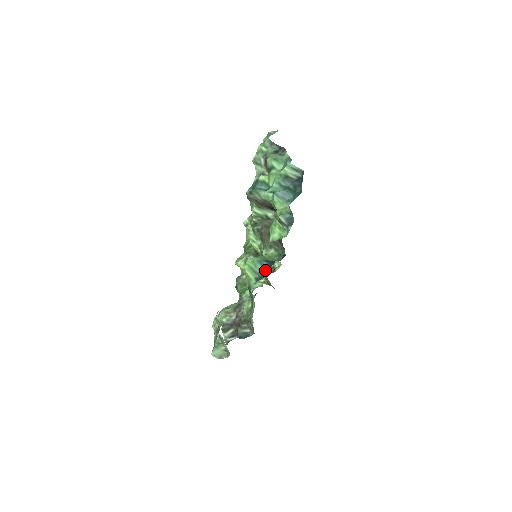
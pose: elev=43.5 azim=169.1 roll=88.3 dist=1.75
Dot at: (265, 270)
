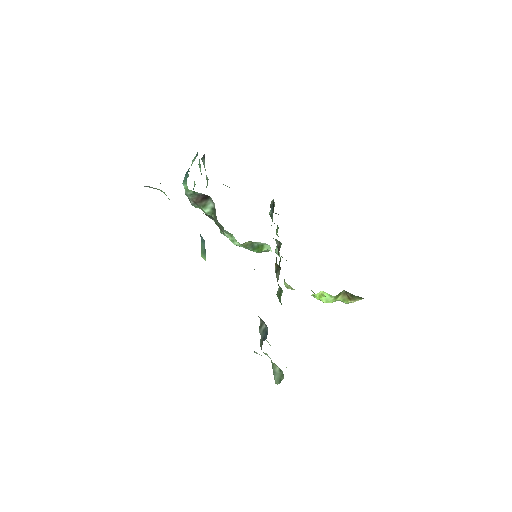
Dot at: (204, 244)
